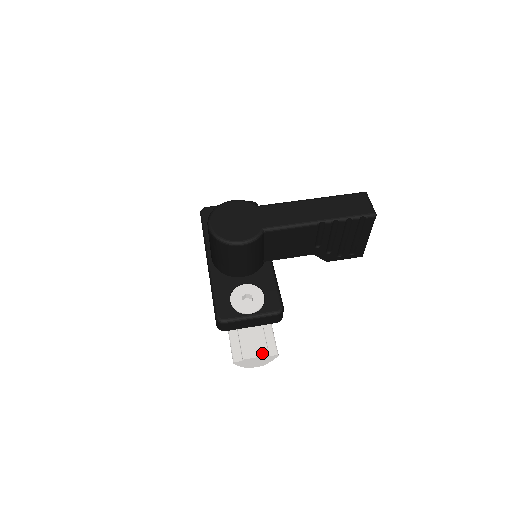
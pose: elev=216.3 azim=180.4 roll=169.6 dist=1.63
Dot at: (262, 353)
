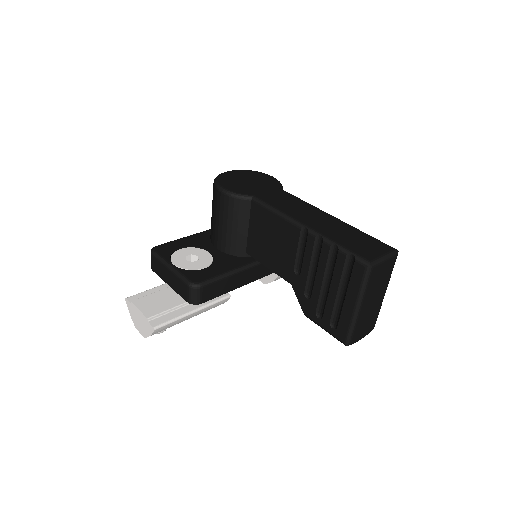
Dot at: (147, 312)
